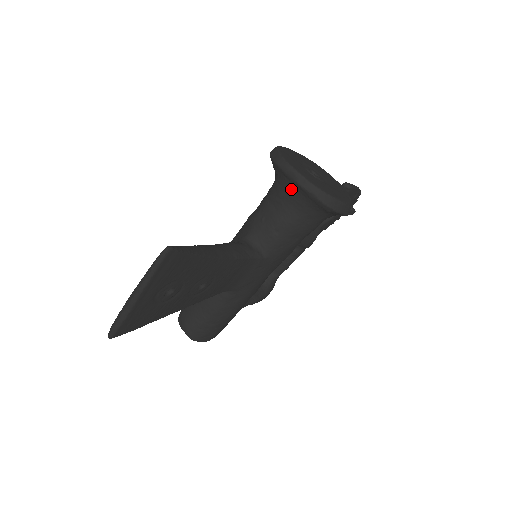
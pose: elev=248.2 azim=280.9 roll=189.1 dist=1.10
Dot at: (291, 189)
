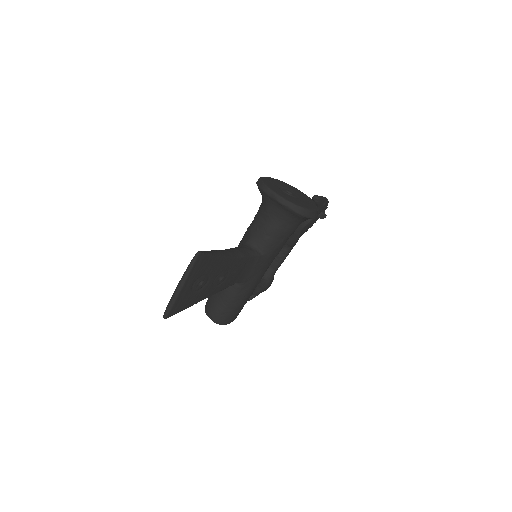
Dot at: (274, 205)
